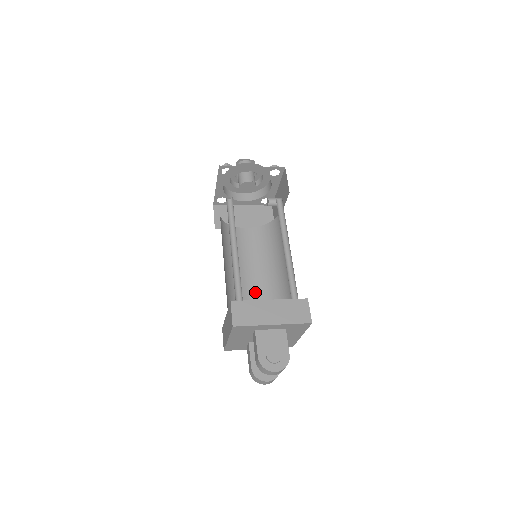
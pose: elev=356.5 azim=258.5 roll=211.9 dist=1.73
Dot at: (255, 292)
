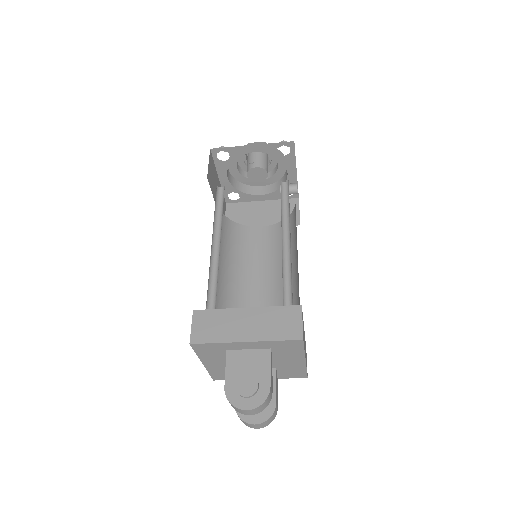
Dot at: (263, 304)
